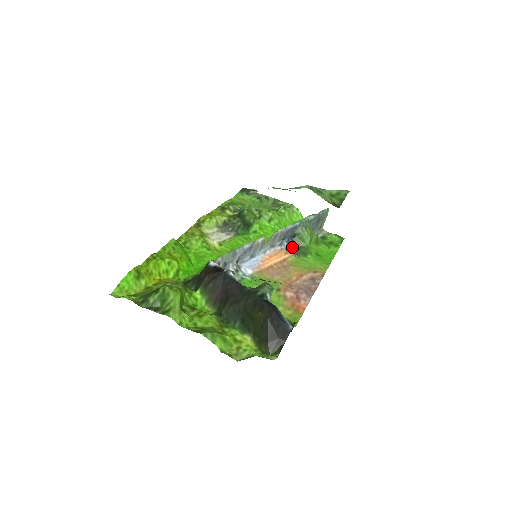
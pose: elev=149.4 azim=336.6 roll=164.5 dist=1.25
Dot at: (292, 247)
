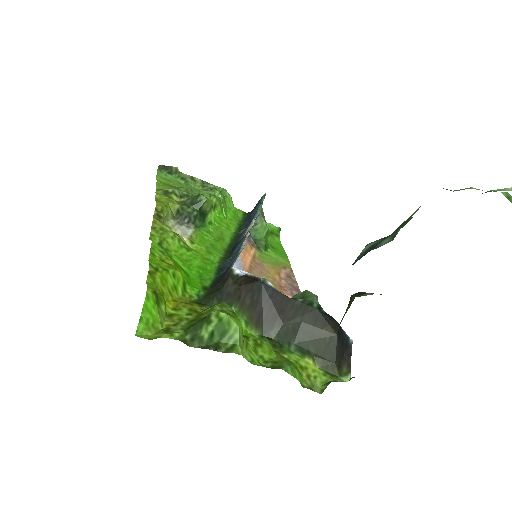
Dot at: (251, 240)
